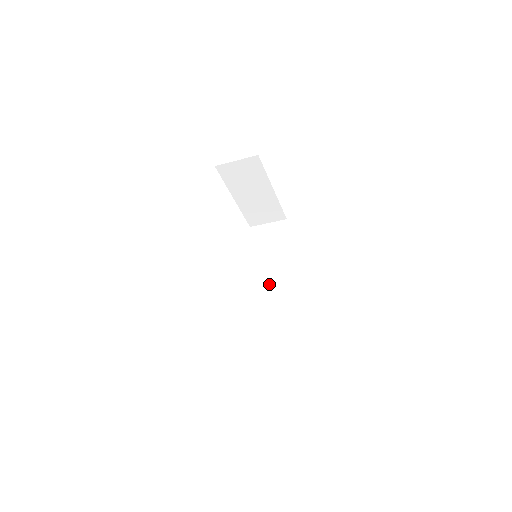
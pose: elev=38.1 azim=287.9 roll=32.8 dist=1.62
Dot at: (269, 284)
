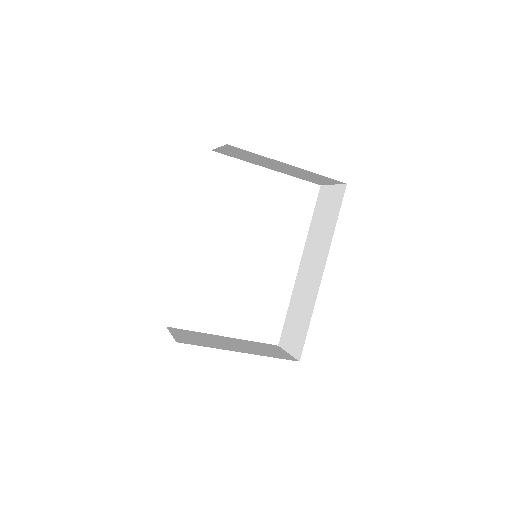
Dot at: (308, 272)
